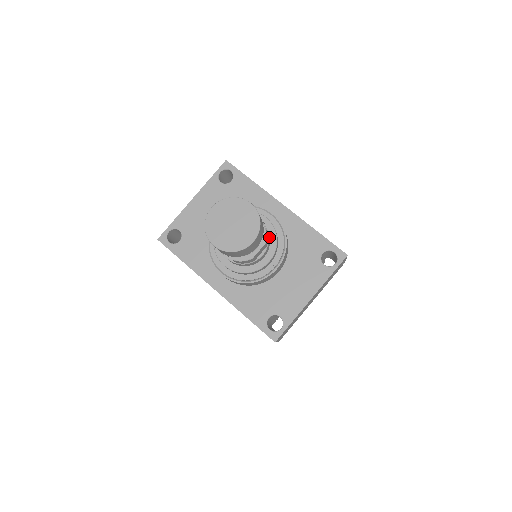
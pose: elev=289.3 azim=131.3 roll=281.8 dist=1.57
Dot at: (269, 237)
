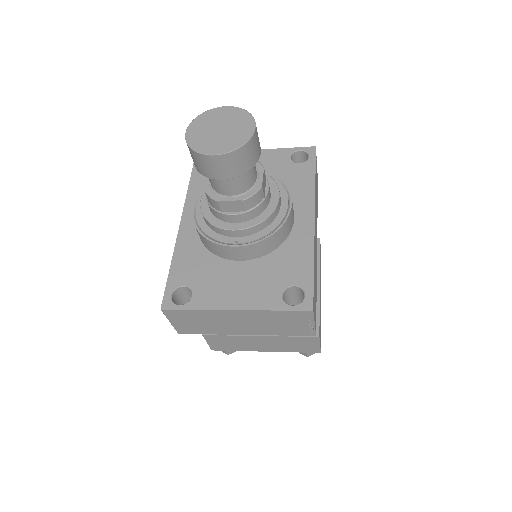
Dot at: (259, 210)
